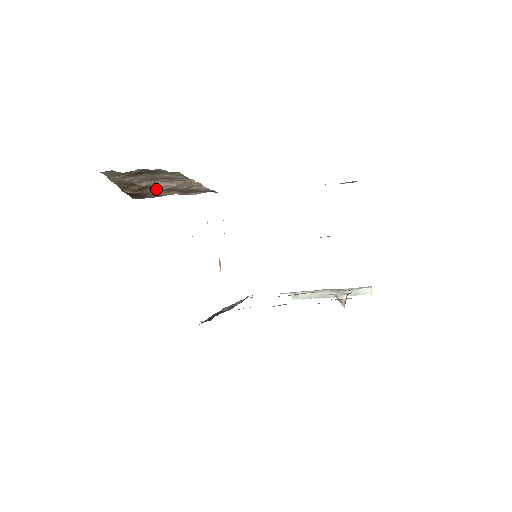
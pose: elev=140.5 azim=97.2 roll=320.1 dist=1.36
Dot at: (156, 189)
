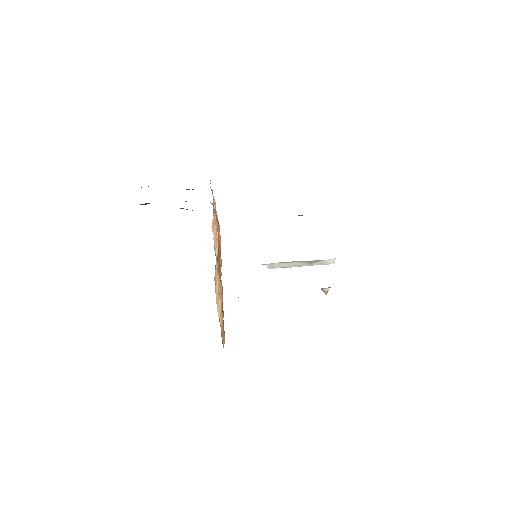
Dot at: occluded
